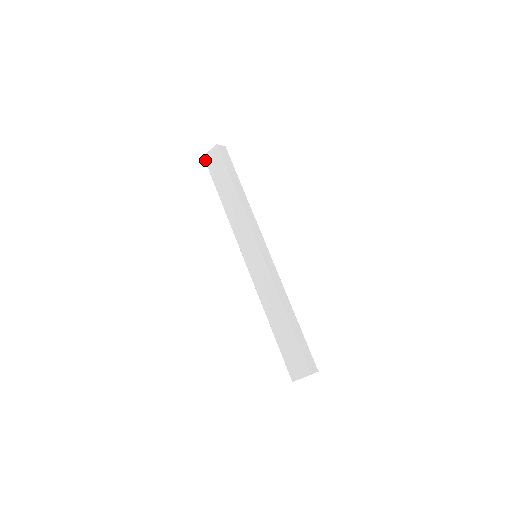
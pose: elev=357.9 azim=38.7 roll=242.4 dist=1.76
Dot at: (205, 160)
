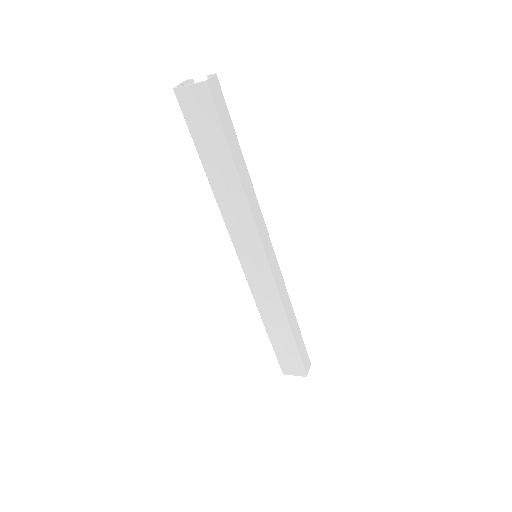
Dot at: (177, 98)
